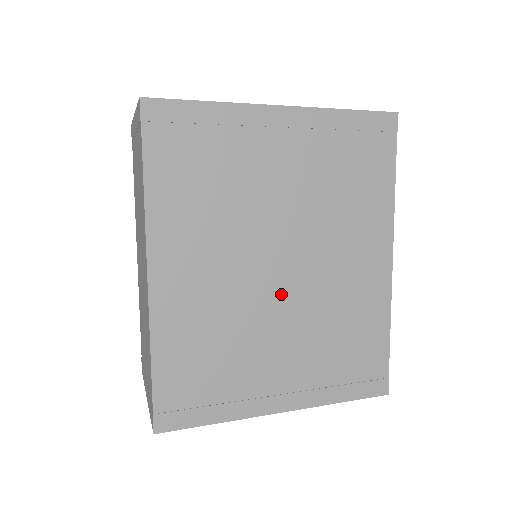
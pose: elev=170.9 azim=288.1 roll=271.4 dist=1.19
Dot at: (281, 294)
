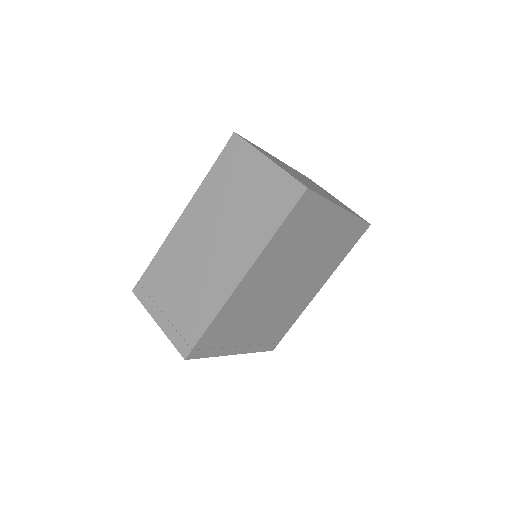
Dot at: (277, 299)
